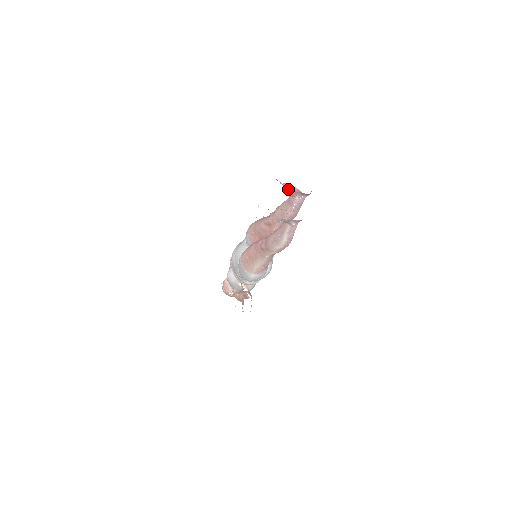
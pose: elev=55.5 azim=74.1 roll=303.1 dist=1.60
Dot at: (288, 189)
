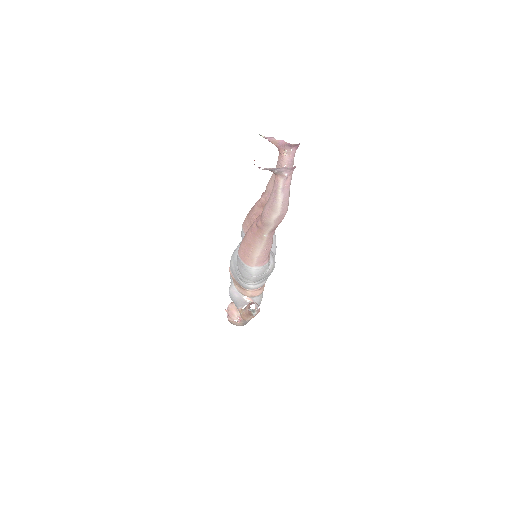
Dot at: (274, 144)
